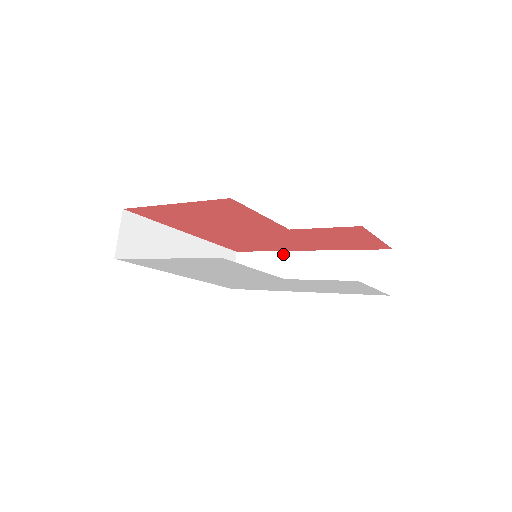
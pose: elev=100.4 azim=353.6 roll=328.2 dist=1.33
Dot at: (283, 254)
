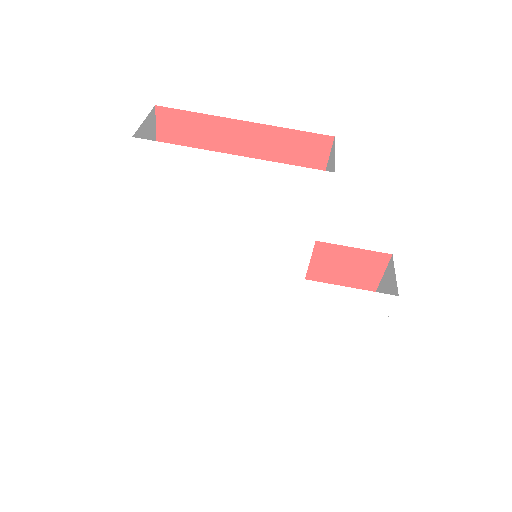
Dot at: occluded
